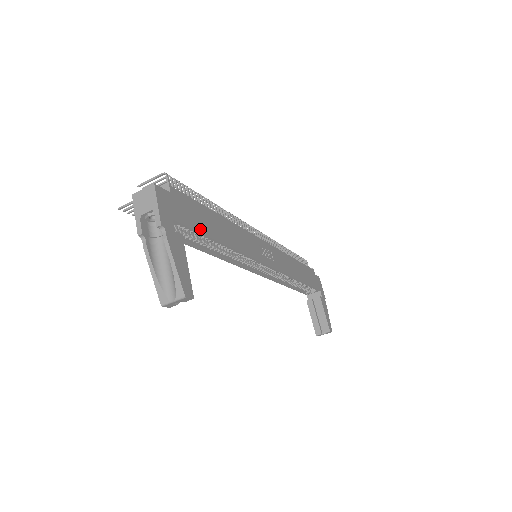
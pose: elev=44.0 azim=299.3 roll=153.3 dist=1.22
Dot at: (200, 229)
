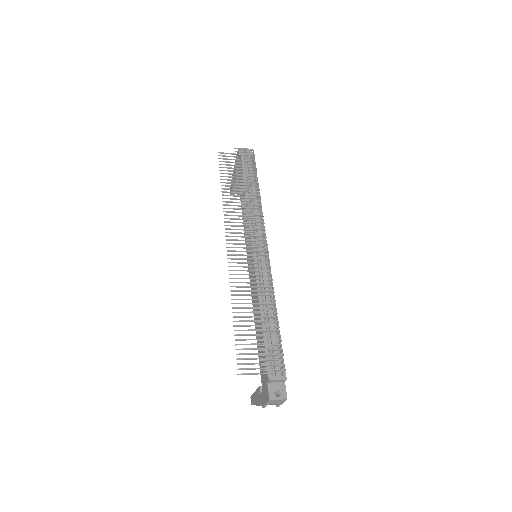
Dot at: occluded
